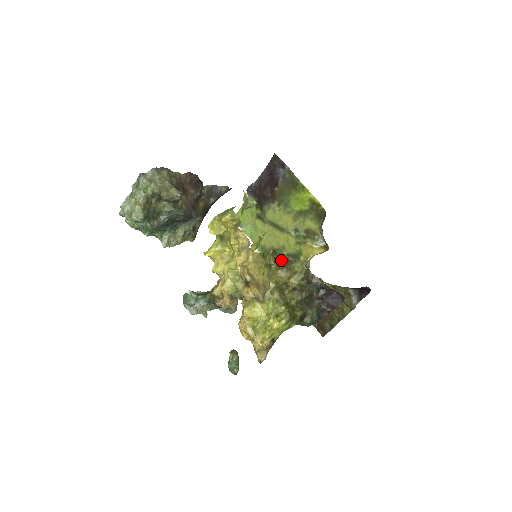
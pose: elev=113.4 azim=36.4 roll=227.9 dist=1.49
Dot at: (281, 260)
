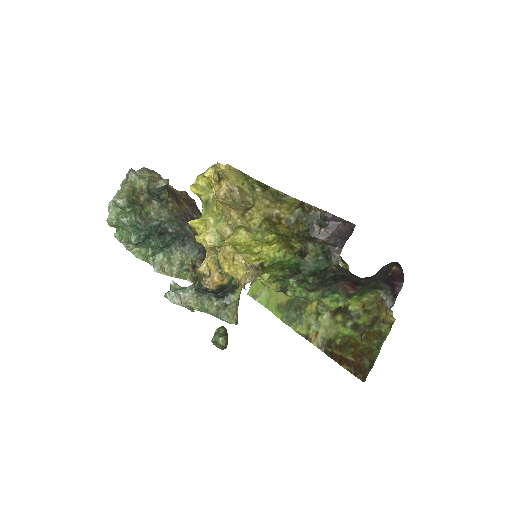
Dot at: (268, 189)
